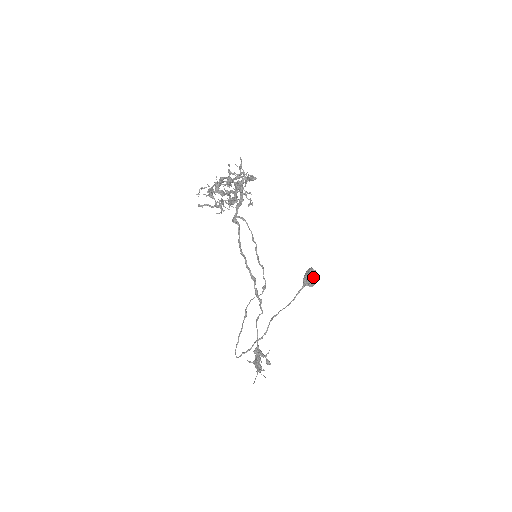
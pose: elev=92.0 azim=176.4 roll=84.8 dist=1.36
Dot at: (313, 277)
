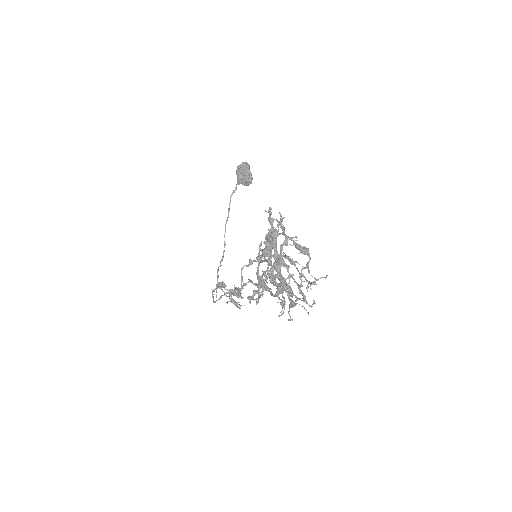
Dot at: occluded
